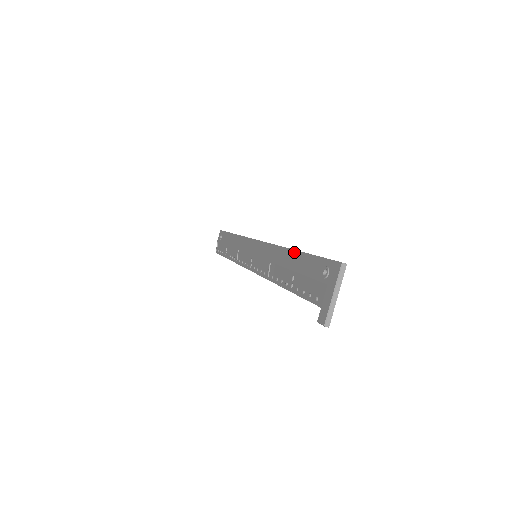
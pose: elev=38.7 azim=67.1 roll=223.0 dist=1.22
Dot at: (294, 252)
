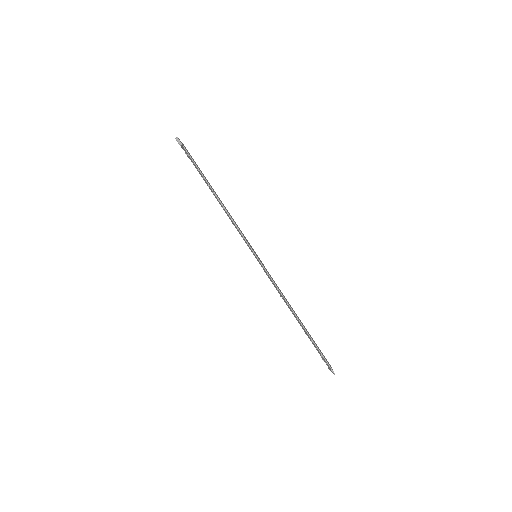
Dot at: occluded
